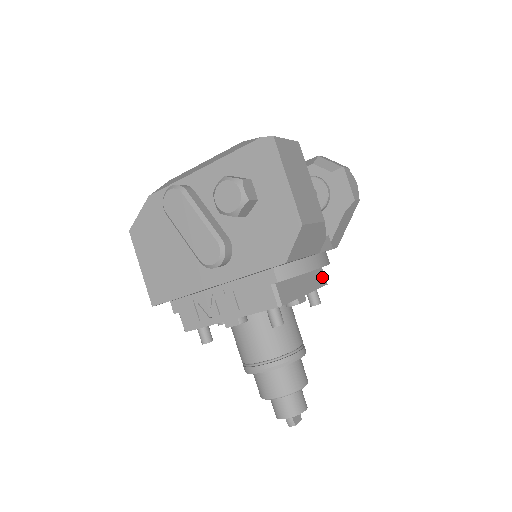
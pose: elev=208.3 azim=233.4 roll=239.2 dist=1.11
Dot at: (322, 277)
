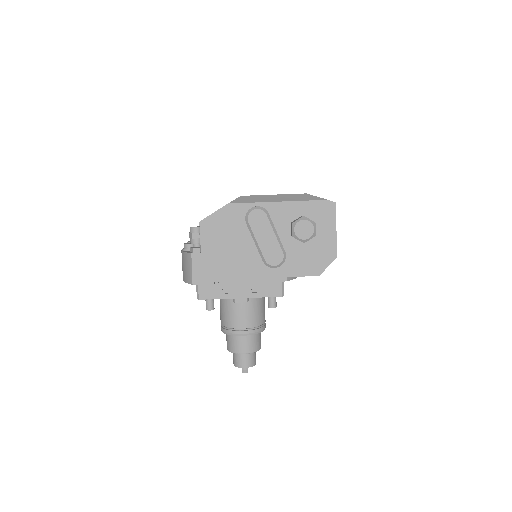
Dot at: occluded
